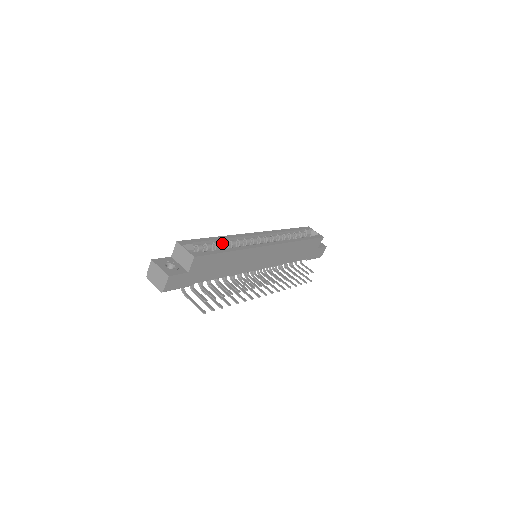
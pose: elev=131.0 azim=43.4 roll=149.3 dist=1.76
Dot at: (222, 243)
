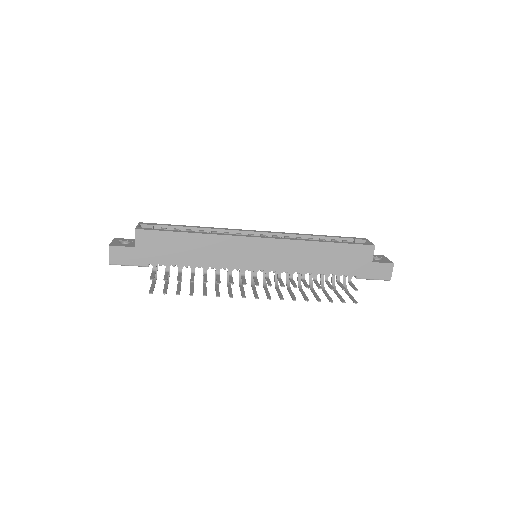
Dot at: occluded
